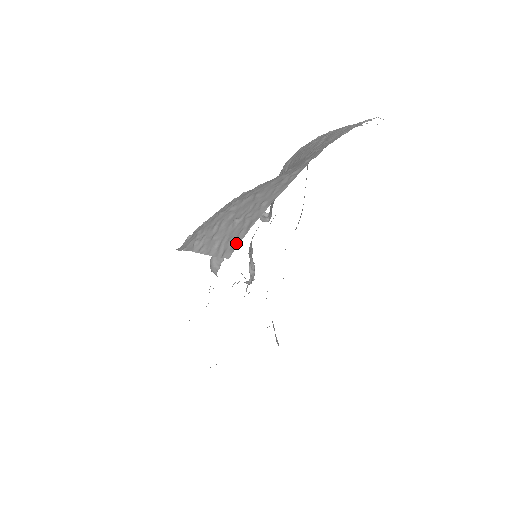
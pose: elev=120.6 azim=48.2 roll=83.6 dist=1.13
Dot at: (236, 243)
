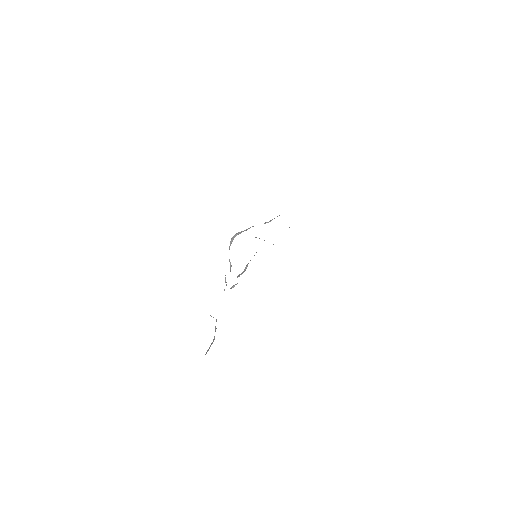
Dot at: occluded
